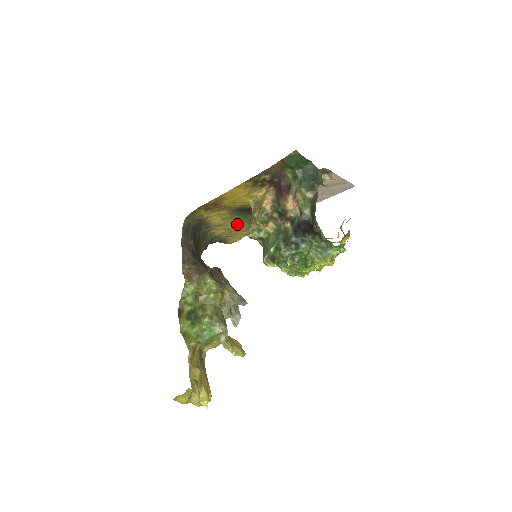
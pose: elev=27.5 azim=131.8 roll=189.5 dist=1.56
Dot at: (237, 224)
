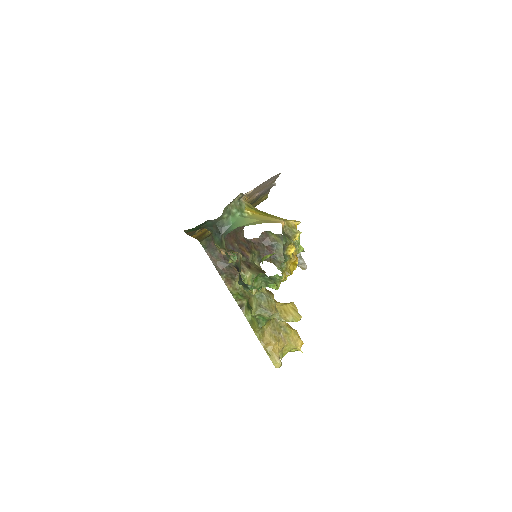
Dot at: occluded
